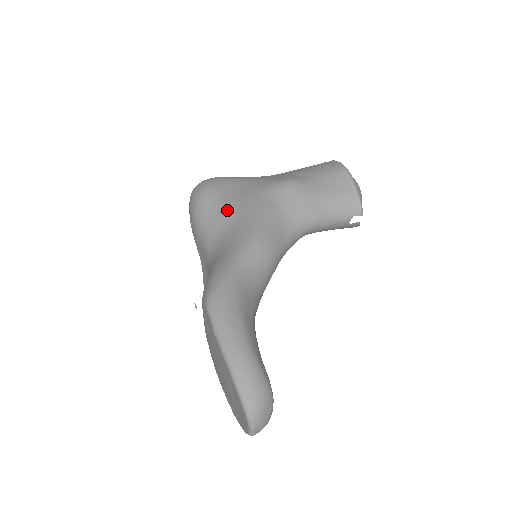
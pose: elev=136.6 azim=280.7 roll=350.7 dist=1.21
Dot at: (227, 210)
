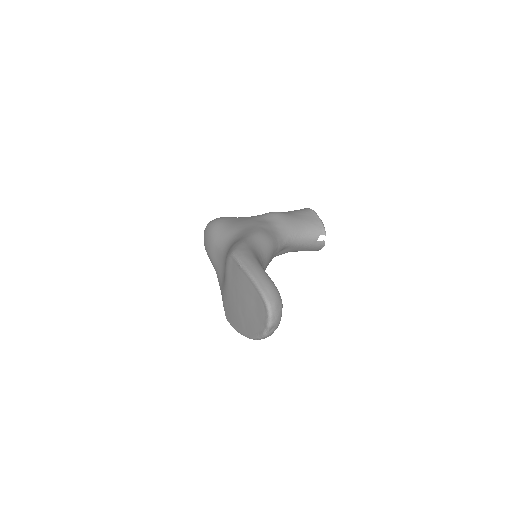
Dot at: (235, 226)
